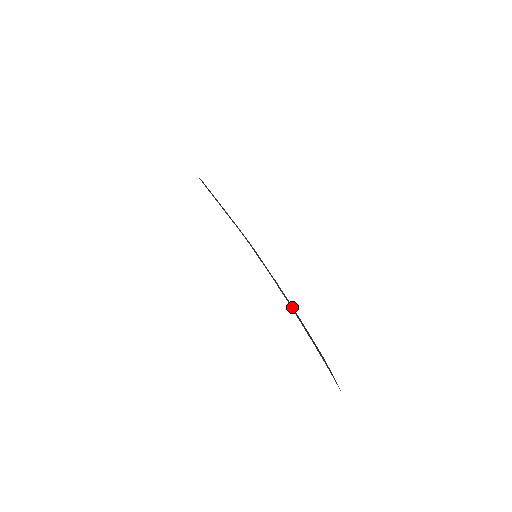
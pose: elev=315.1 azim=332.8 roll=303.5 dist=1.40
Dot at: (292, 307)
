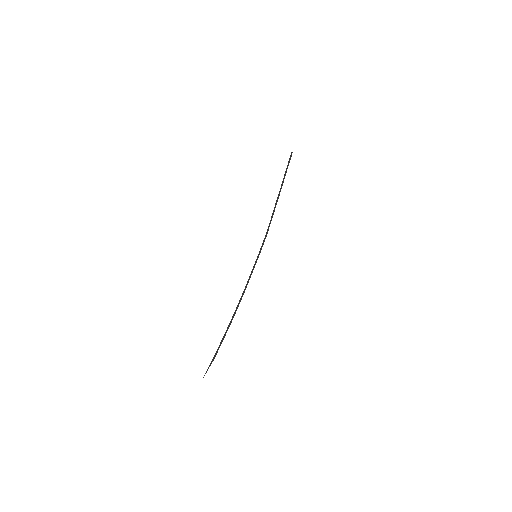
Dot at: occluded
